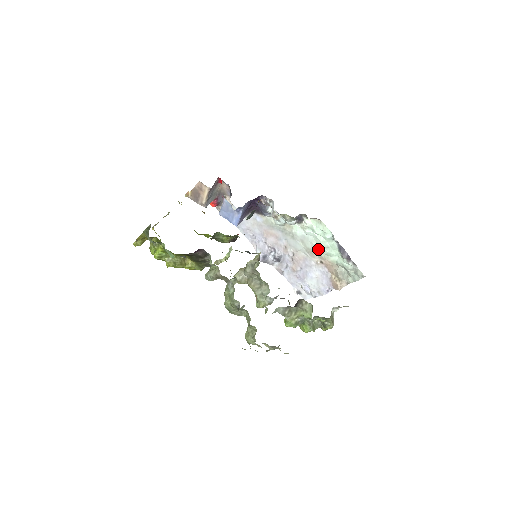
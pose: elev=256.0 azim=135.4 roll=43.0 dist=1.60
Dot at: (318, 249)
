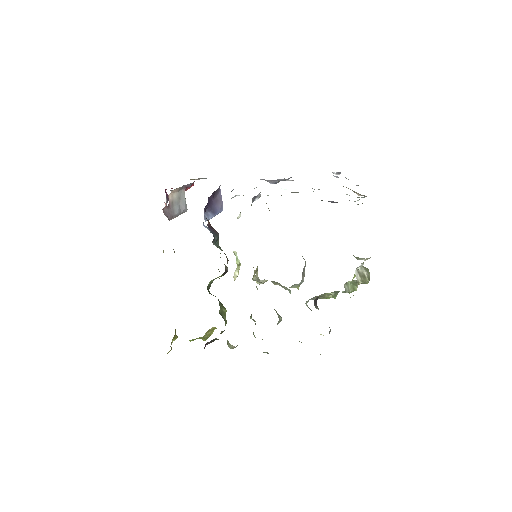
Dot at: occluded
